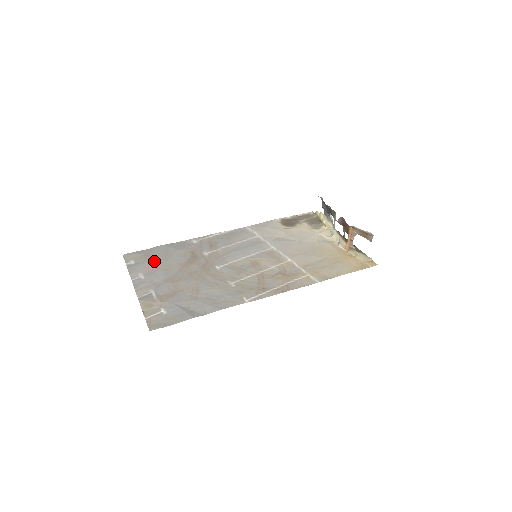
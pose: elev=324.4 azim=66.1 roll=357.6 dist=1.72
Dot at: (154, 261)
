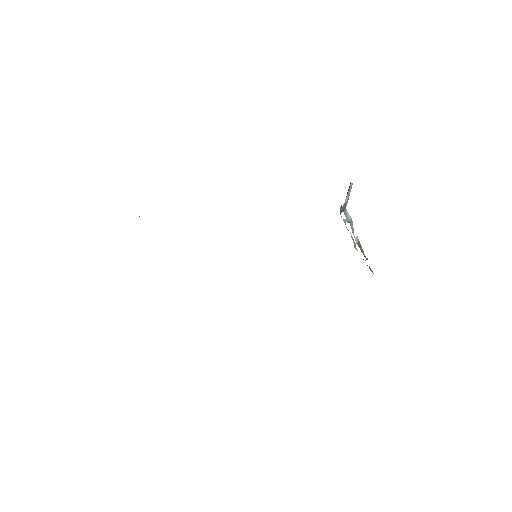
Dot at: occluded
